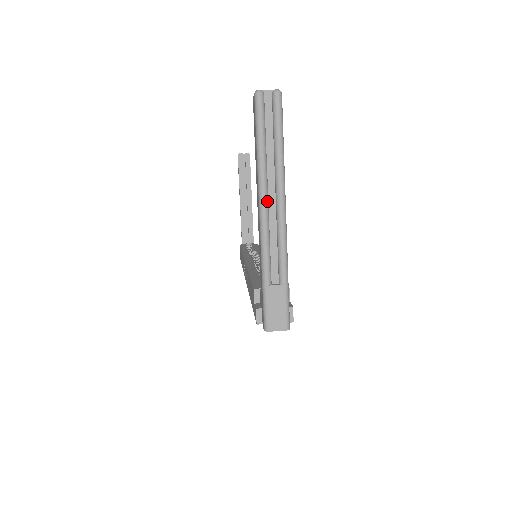
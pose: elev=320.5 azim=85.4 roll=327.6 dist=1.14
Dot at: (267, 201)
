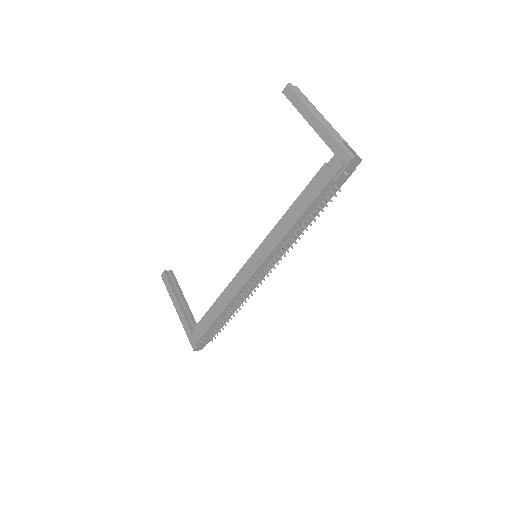
Dot at: (317, 114)
